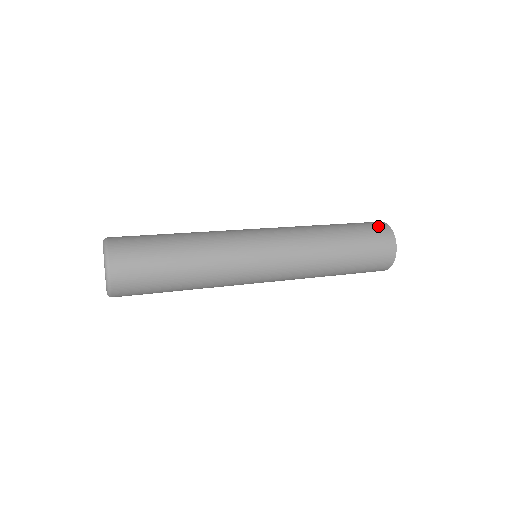
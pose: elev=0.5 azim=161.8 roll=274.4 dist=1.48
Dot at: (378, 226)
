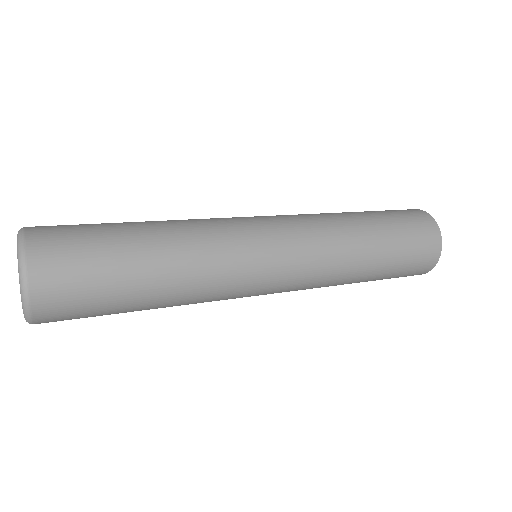
Dot at: (428, 236)
